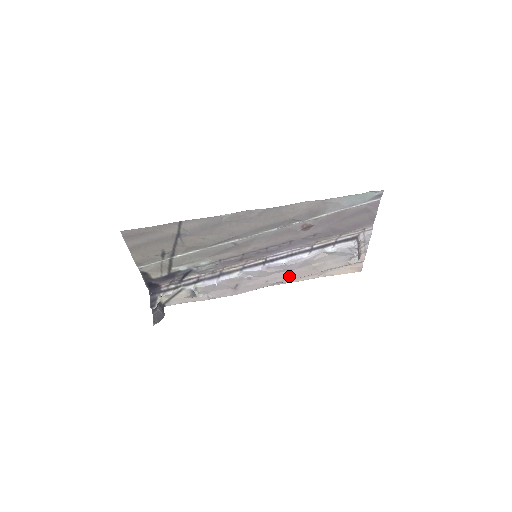
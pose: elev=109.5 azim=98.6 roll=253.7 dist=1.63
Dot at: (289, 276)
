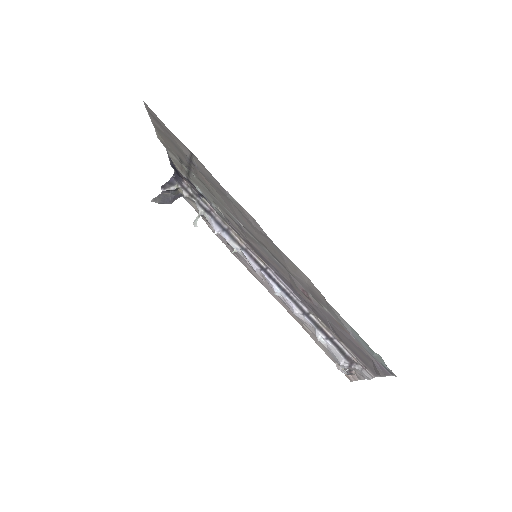
Dot at: (282, 303)
